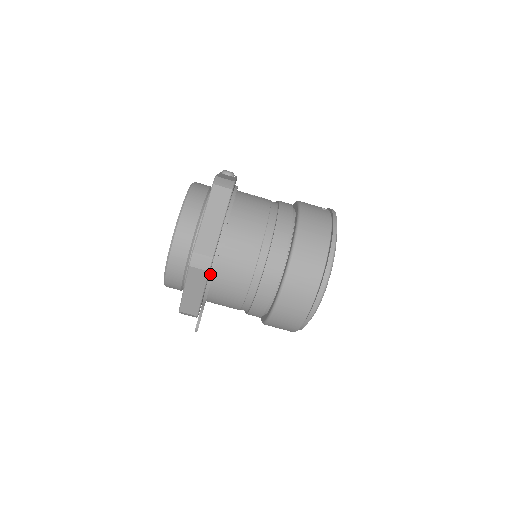
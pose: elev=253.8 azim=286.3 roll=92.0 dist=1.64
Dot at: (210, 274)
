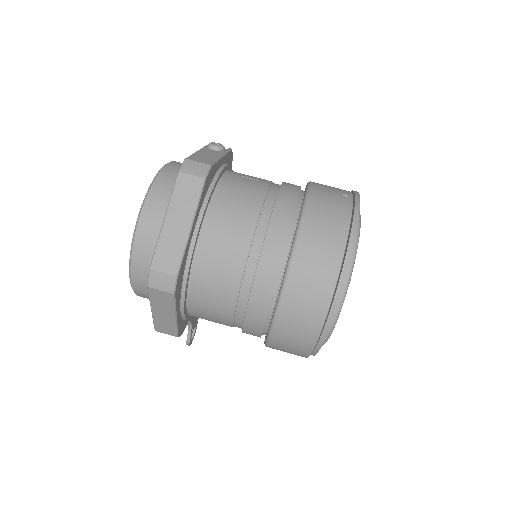
Dot at: (181, 292)
